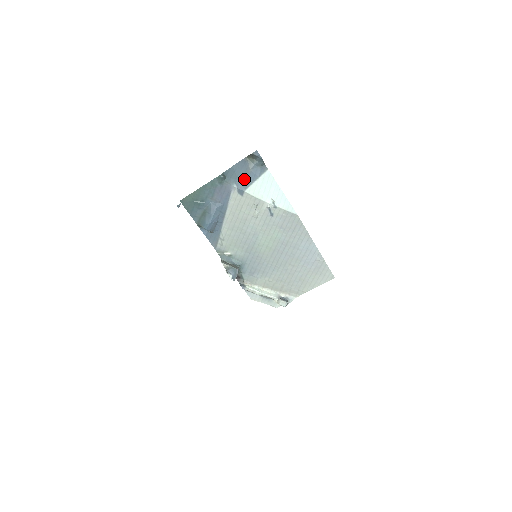
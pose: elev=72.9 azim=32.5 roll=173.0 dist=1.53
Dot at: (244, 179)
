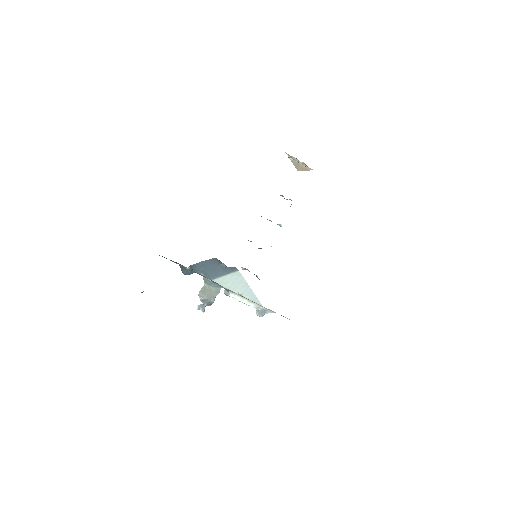
Dot at: (212, 272)
